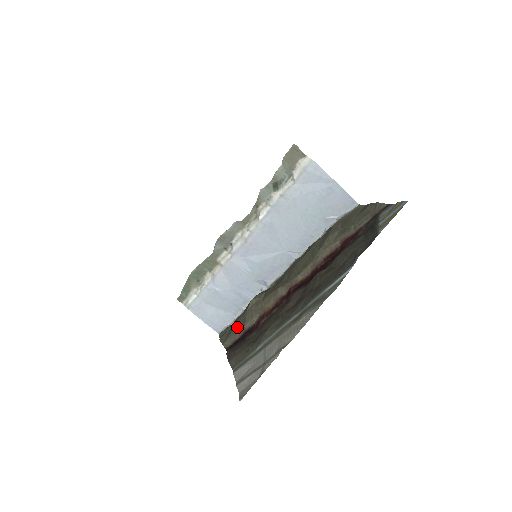
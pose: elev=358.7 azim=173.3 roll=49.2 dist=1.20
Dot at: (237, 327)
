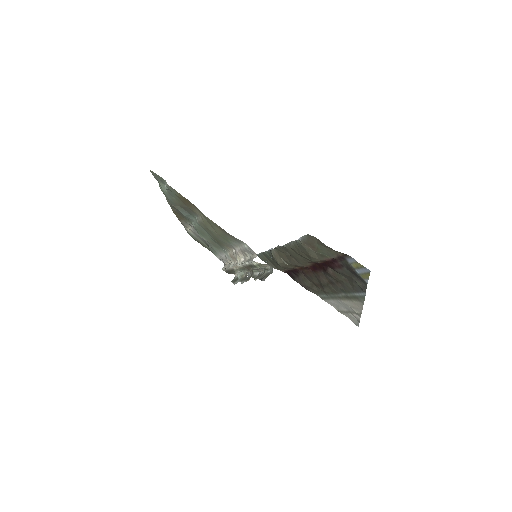
Dot at: (280, 267)
